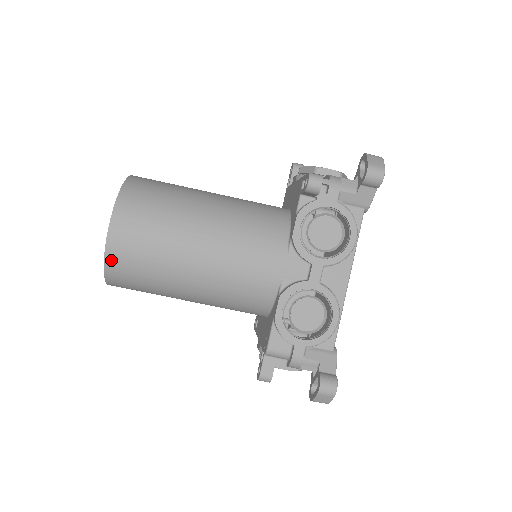
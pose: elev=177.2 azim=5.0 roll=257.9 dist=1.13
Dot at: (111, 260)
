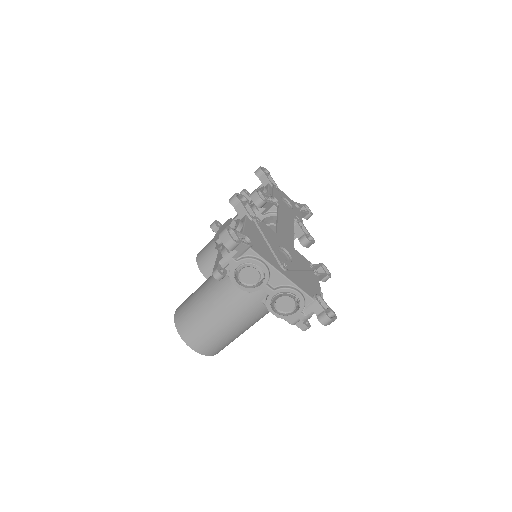
Dot at: (208, 354)
